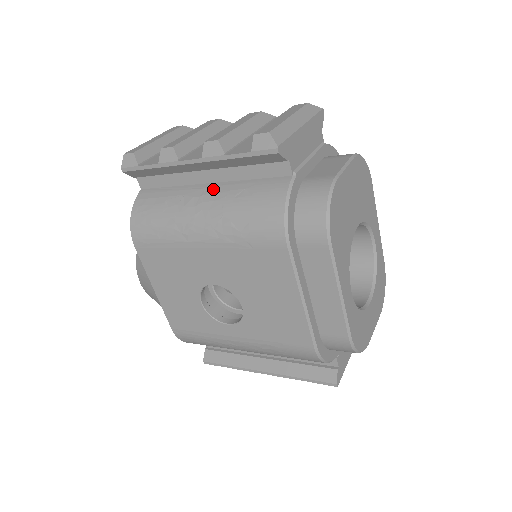
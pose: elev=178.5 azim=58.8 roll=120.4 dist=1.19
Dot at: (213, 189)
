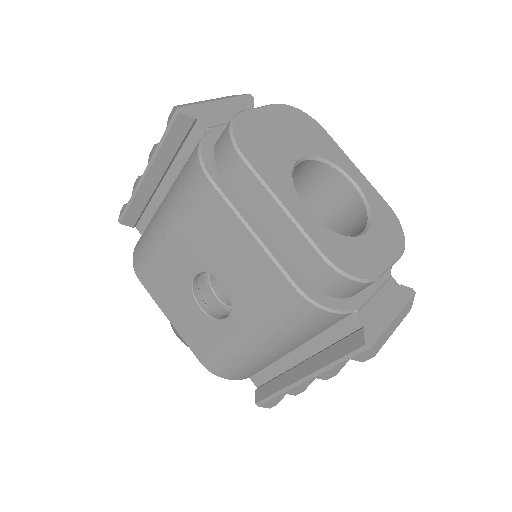
Dot at: occluded
